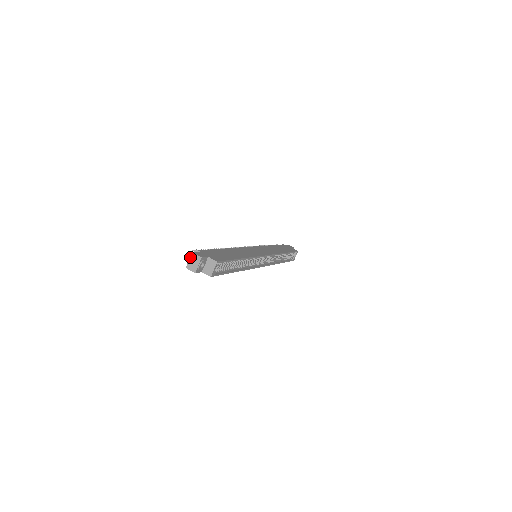
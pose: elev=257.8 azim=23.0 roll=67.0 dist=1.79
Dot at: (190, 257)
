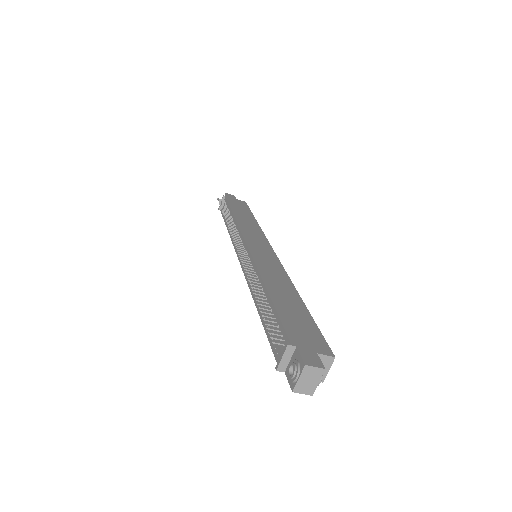
Dot at: (301, 374)
